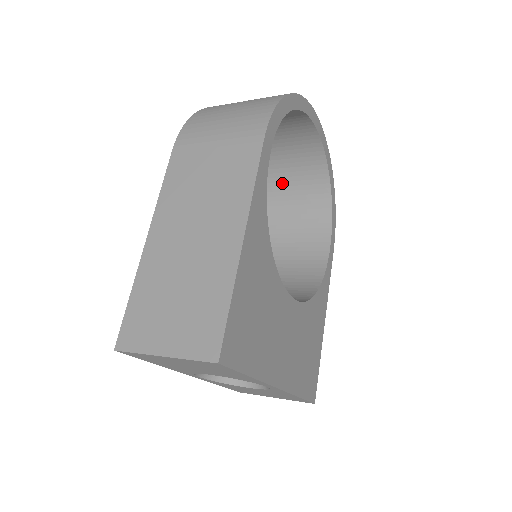
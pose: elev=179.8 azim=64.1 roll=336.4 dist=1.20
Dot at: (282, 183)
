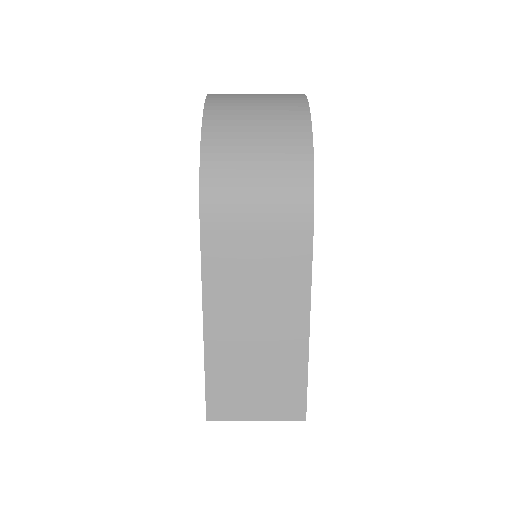
Dot at: occluded
